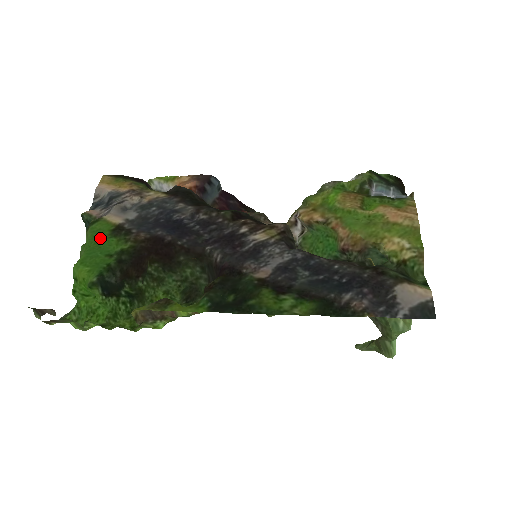
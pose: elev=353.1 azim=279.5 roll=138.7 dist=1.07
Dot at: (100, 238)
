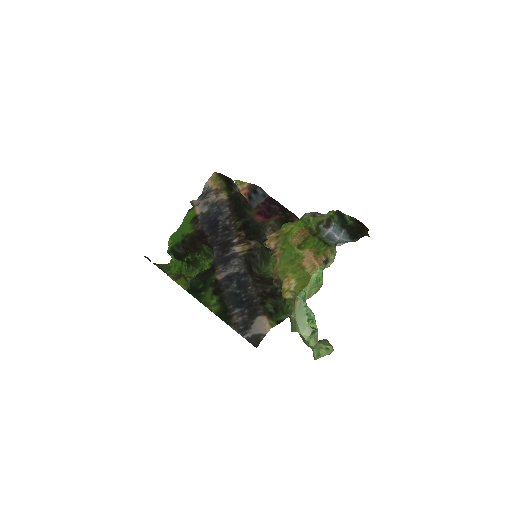
Dot at: (186, 222)
